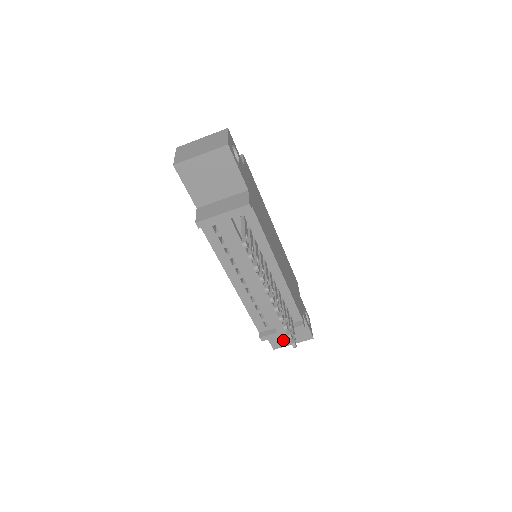
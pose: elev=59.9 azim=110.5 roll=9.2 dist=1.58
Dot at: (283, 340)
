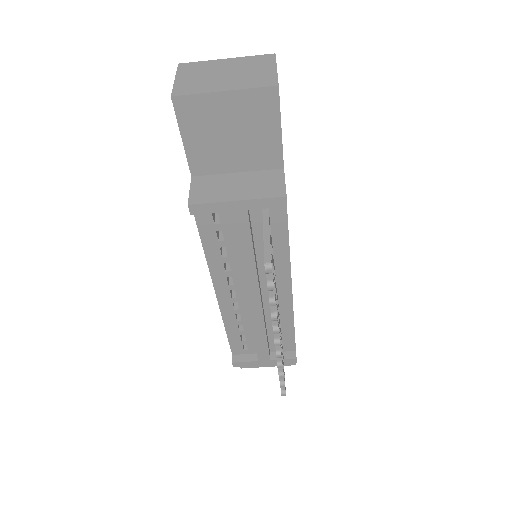
Dot at: occluded
